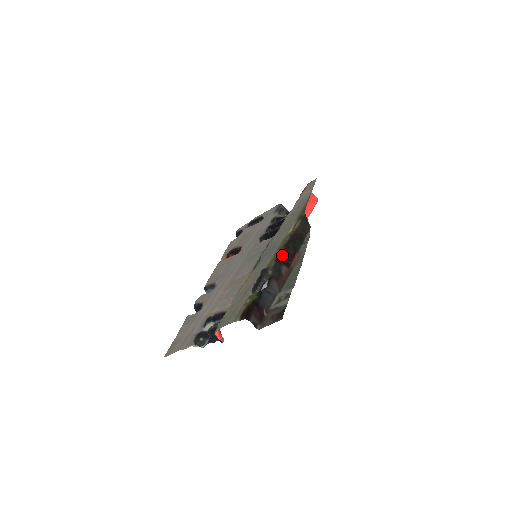
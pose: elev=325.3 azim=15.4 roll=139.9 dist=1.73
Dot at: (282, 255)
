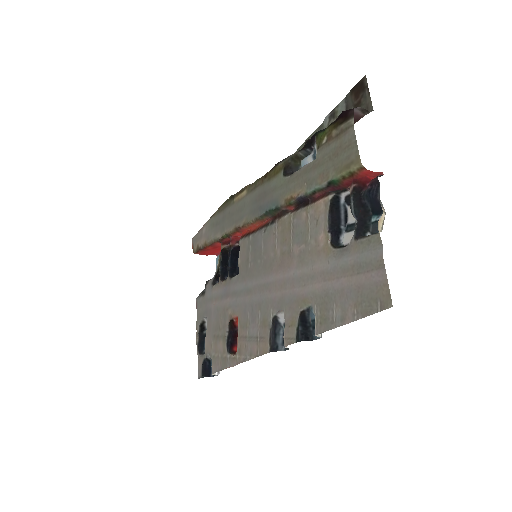
Dot at: occluded
